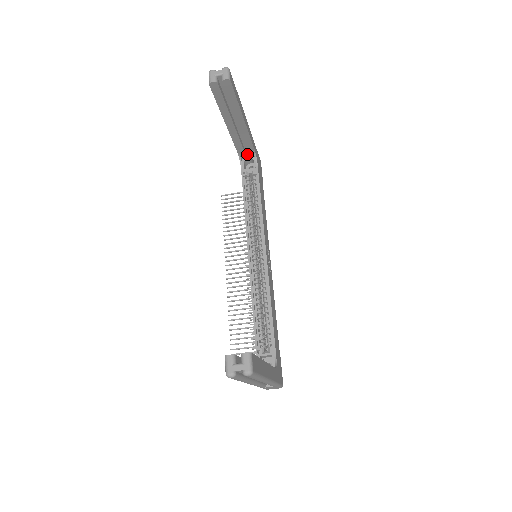
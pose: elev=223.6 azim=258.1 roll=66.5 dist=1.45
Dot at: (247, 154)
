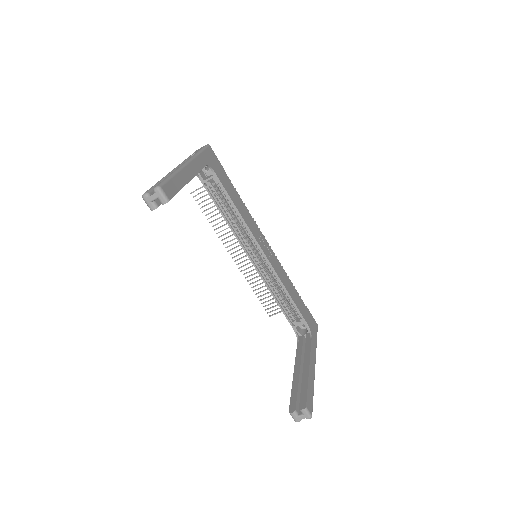
Dot at: occluded
